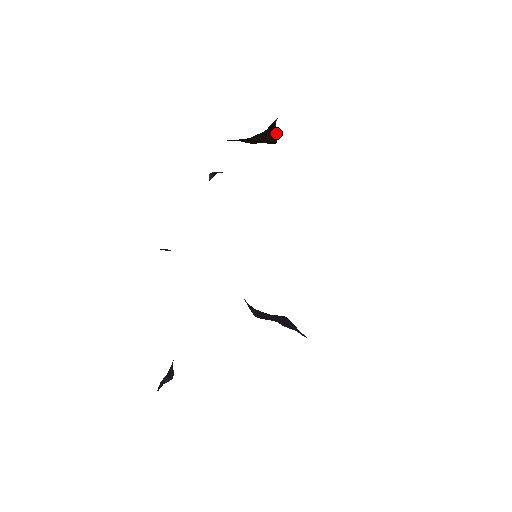
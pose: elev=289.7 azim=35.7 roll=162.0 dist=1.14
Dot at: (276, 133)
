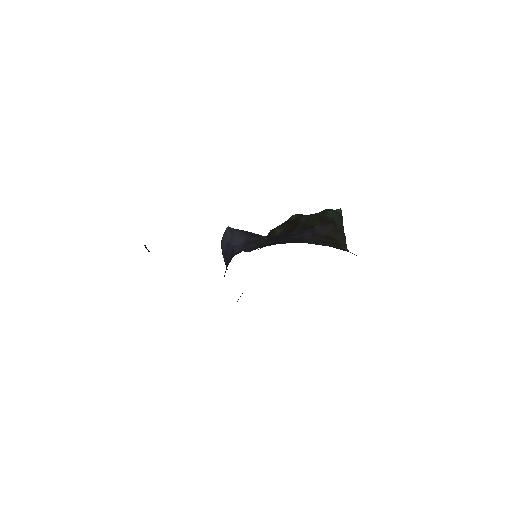
Dot at: occluded
